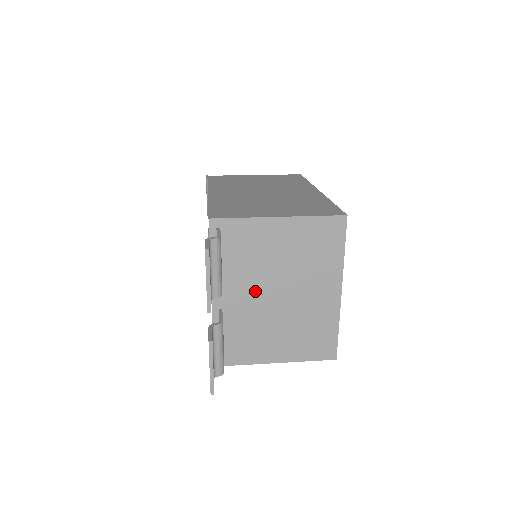
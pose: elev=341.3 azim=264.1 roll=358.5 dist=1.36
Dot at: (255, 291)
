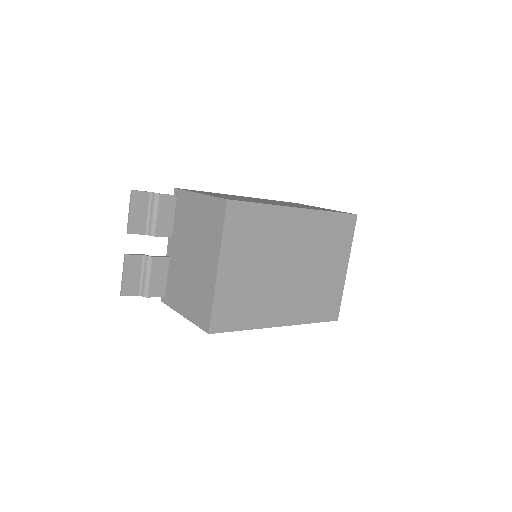
Dot at: (183, 249)
